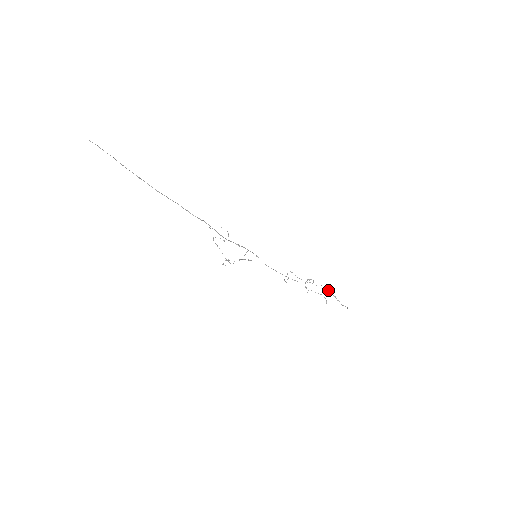
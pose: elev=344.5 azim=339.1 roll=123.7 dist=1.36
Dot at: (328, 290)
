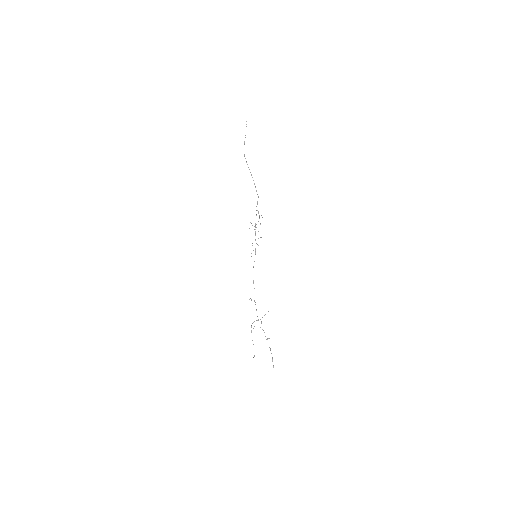
Dot at: occluded
